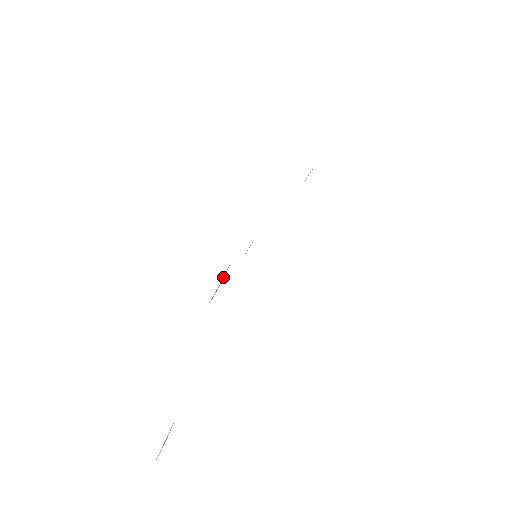
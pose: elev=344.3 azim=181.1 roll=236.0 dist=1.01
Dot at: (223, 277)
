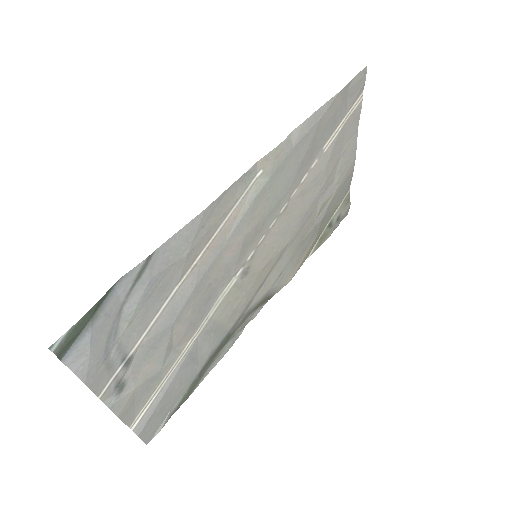
Dot at: (327, 224)
